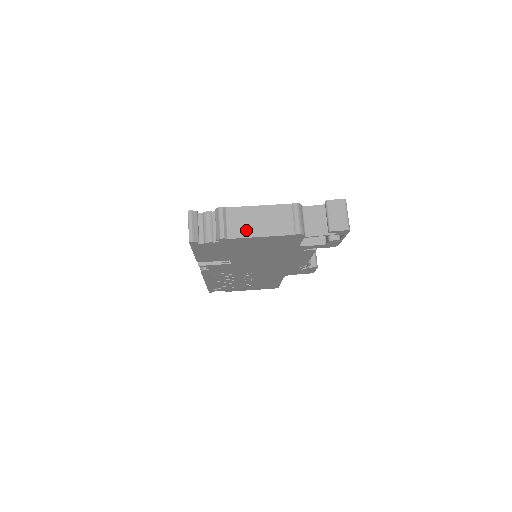
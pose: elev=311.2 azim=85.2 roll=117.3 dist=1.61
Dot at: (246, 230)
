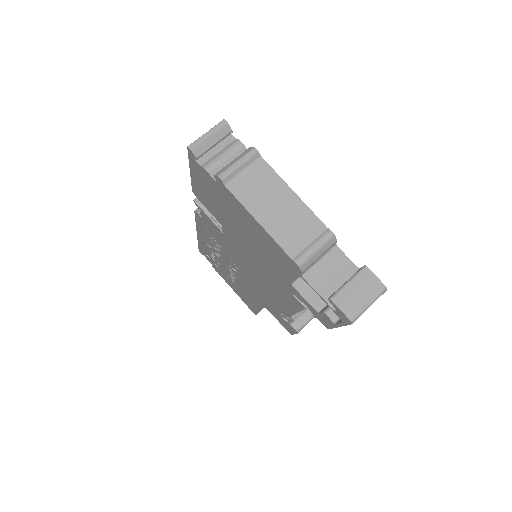
Dot at: (252, 198)
